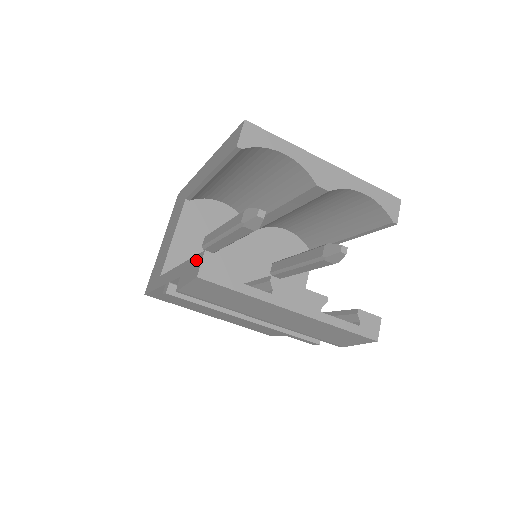
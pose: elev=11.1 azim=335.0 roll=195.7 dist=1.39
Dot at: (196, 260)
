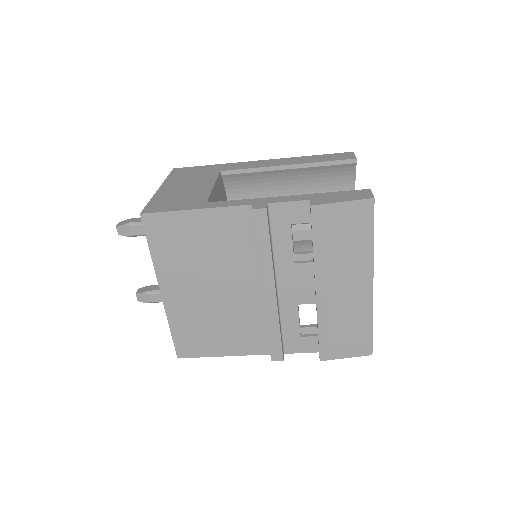
Dot at: (353, 192)
